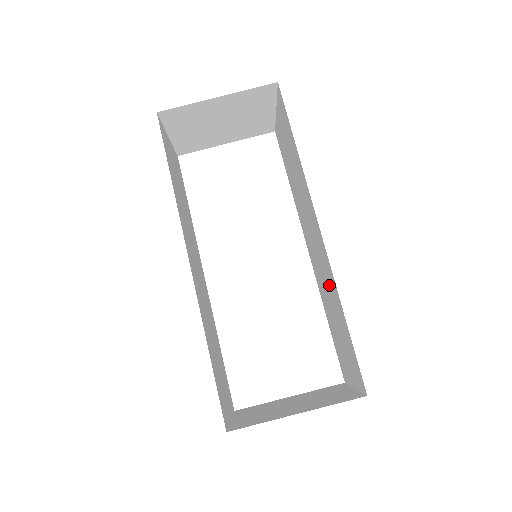
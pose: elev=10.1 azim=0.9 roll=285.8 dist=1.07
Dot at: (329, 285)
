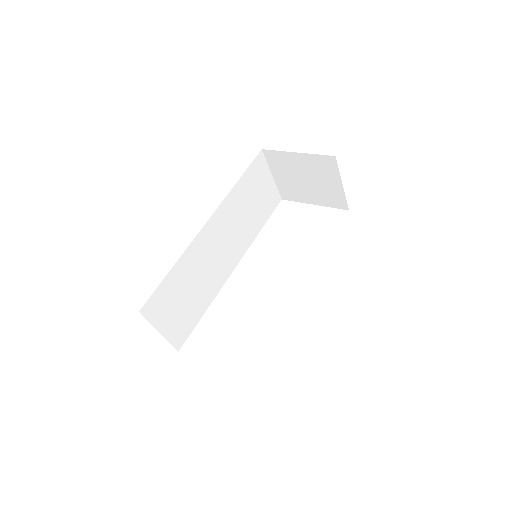
Dot at: occluded
